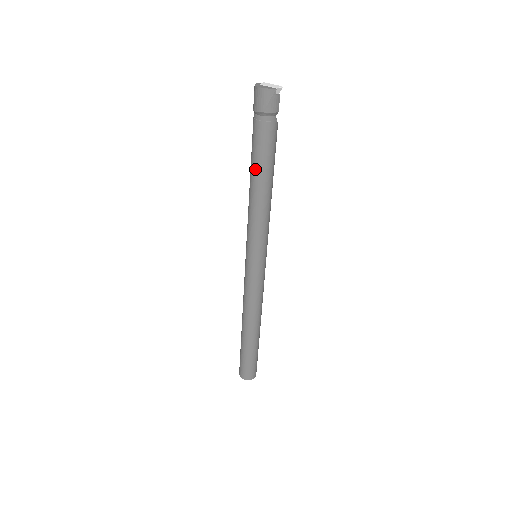
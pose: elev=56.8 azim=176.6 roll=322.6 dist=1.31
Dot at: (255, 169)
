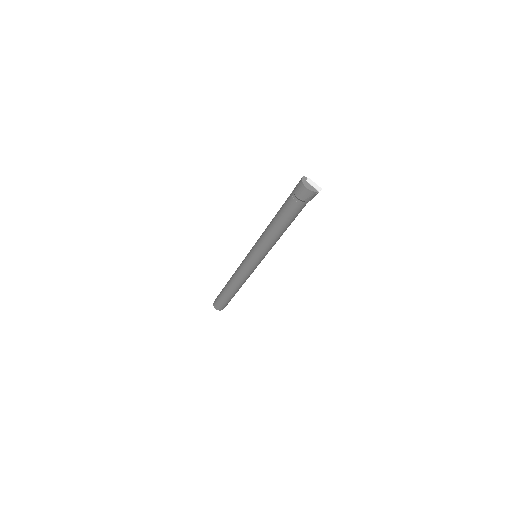
Dot at: (280, 222)
